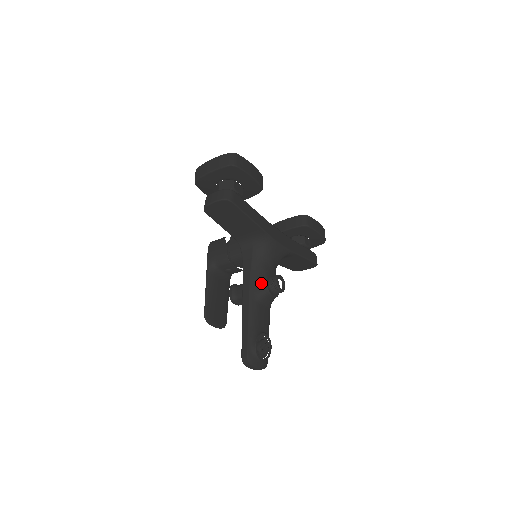
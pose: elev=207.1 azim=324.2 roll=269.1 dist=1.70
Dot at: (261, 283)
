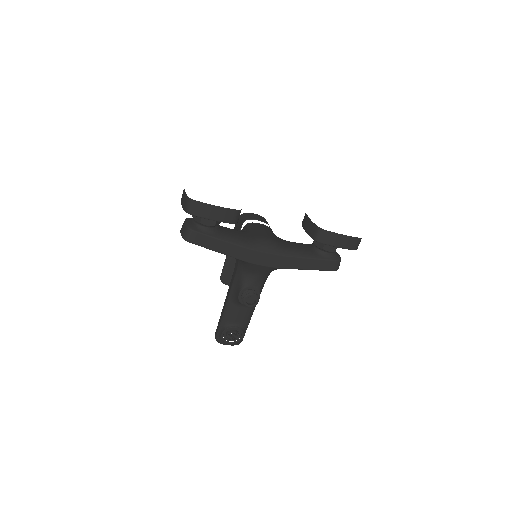
Dot at: (237, 292)
